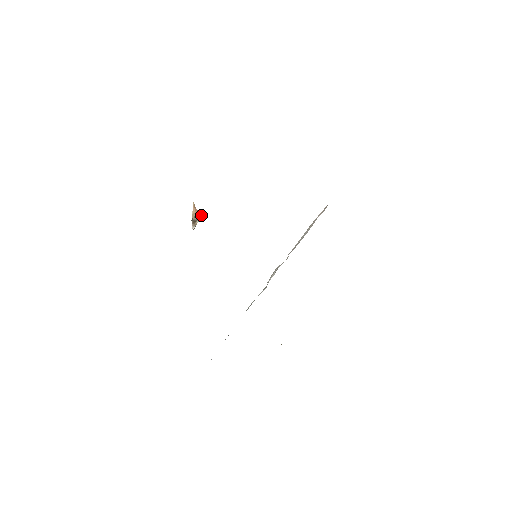
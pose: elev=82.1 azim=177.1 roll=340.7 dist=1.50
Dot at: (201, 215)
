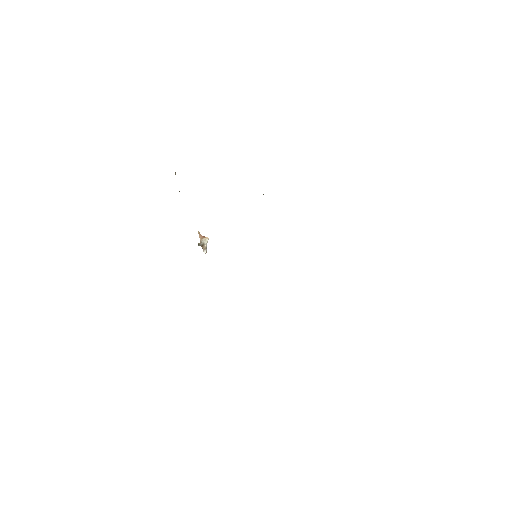
Dot at: (207, 239)
